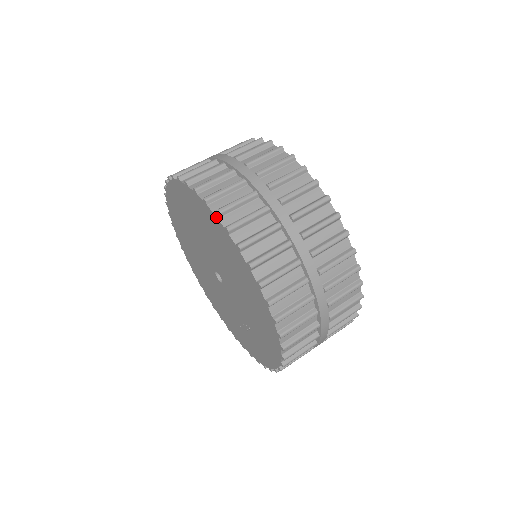
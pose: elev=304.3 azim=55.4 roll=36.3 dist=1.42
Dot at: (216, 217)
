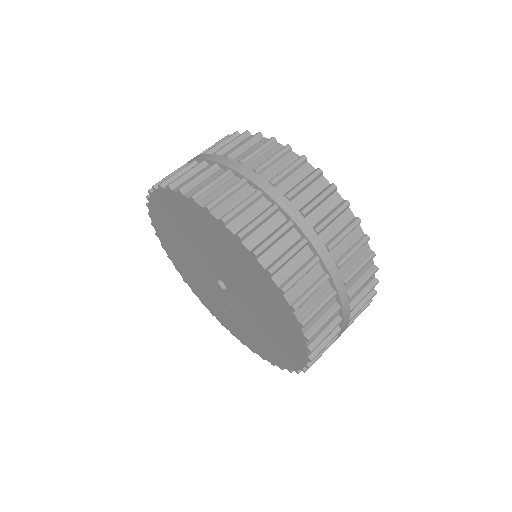
Dot at: (299, 325)
